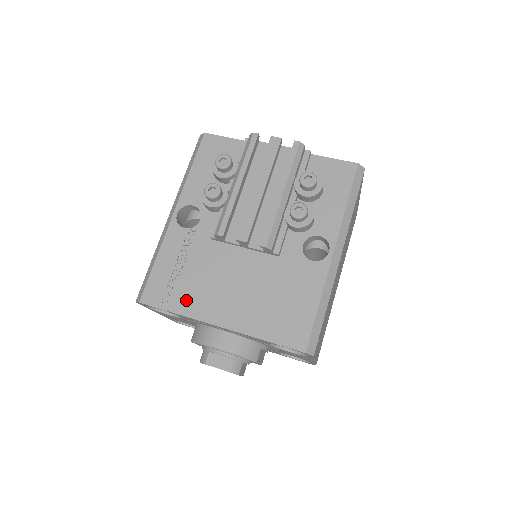
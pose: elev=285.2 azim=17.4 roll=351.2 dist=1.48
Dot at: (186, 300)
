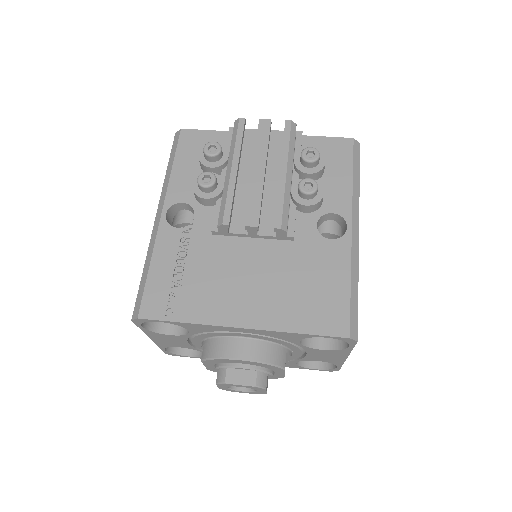
Dot at: (196, 305)
